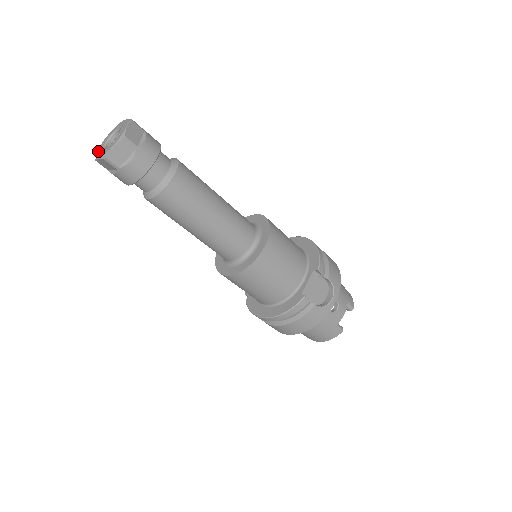
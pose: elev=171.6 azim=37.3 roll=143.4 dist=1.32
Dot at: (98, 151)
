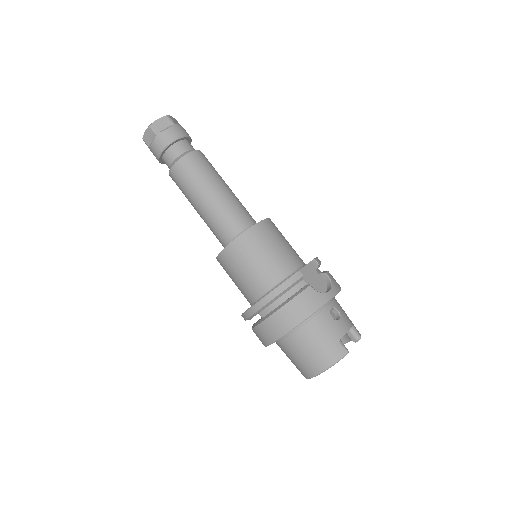
Dot at: occluded
